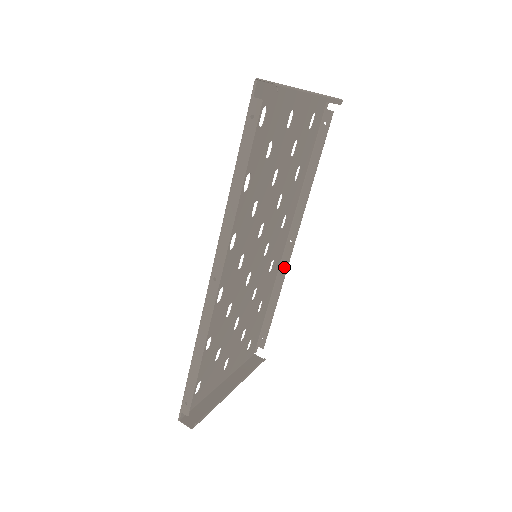
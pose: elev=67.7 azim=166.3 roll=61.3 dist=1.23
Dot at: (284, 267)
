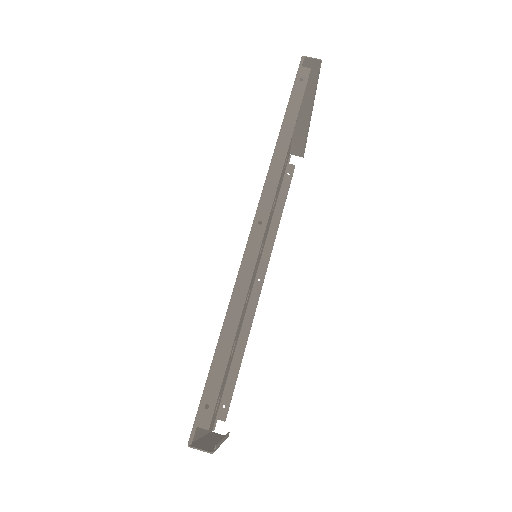
Dot at: (252, 309)
